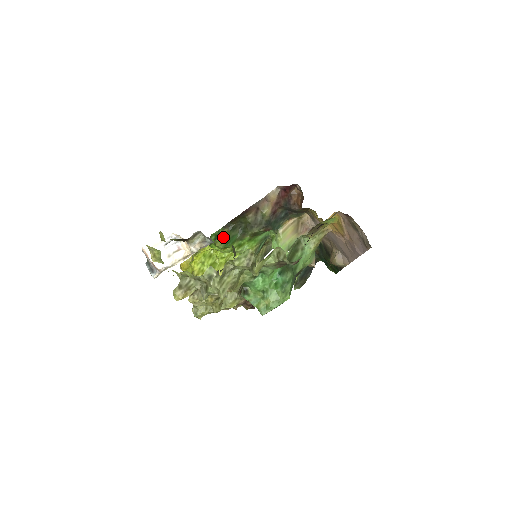
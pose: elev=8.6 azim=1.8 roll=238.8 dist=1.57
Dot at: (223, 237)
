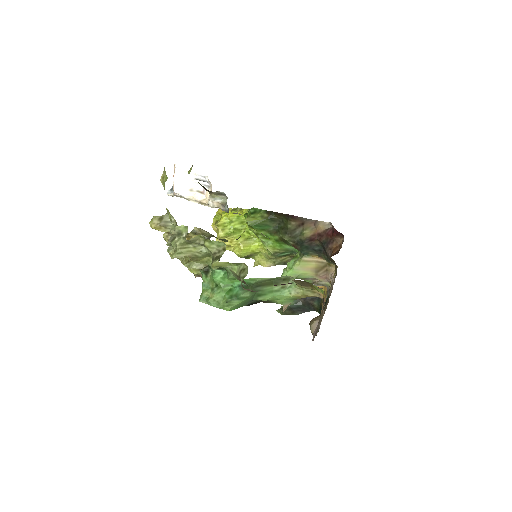
Dot at: (258, 218)
